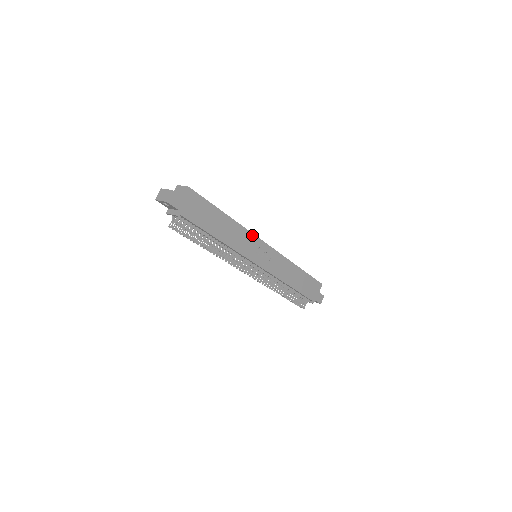
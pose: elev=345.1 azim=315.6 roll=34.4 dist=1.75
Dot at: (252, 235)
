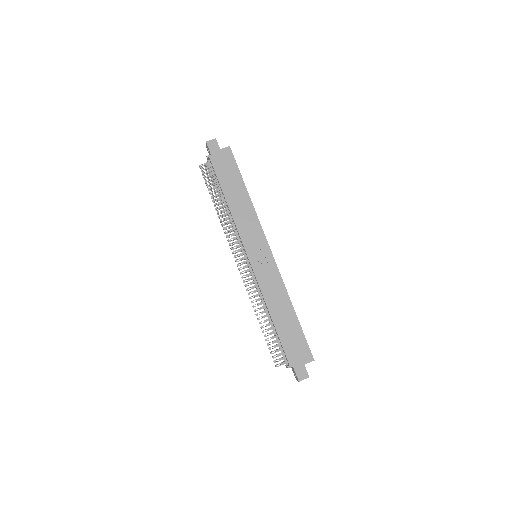
Dot at: (260, 227)
